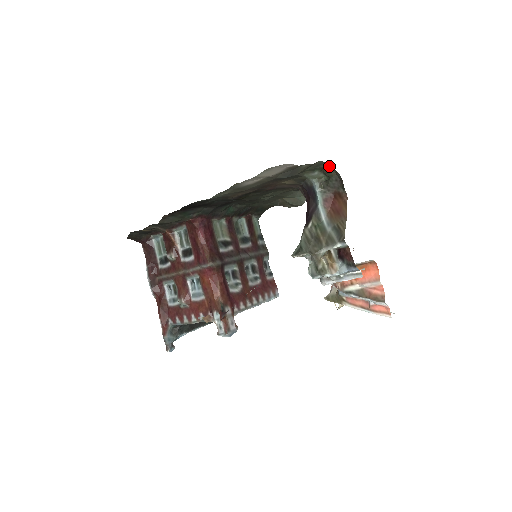
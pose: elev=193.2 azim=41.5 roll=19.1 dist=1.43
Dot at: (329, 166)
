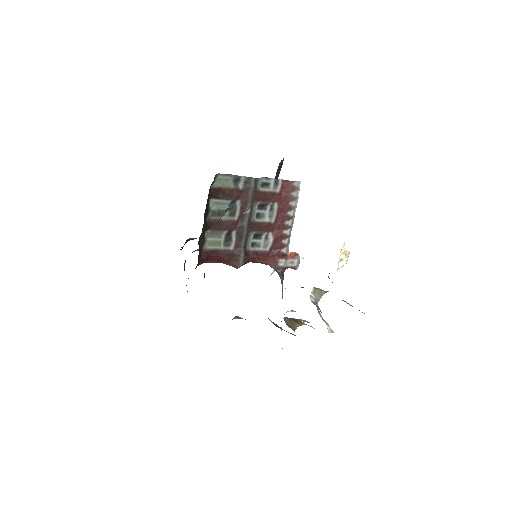
Dot at: occluded
